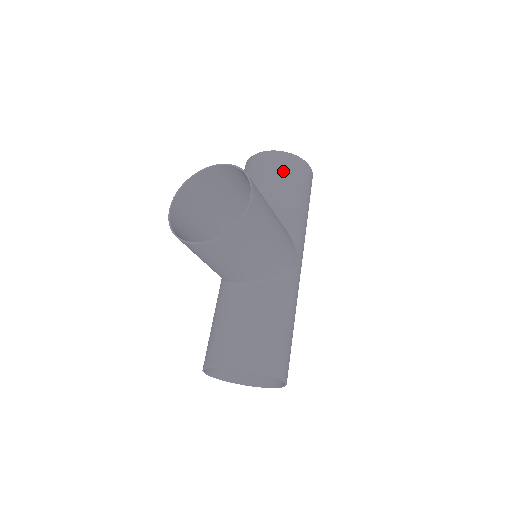
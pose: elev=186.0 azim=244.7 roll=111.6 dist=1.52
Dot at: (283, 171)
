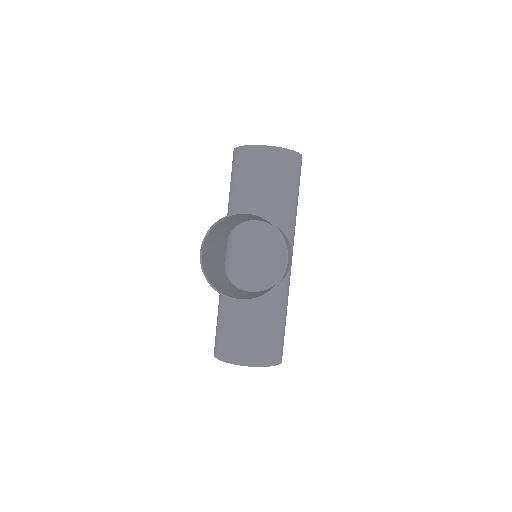
Dot at: (283, 172)
